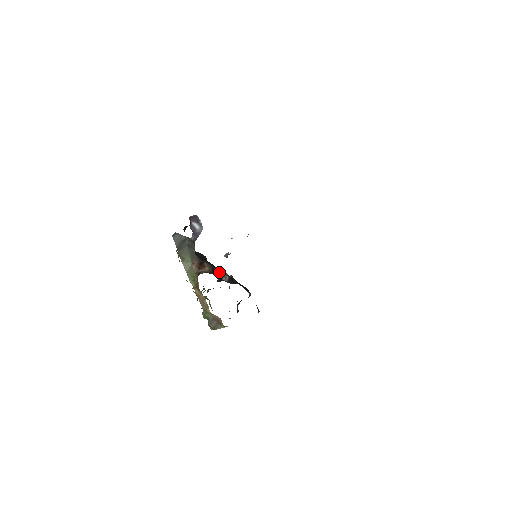
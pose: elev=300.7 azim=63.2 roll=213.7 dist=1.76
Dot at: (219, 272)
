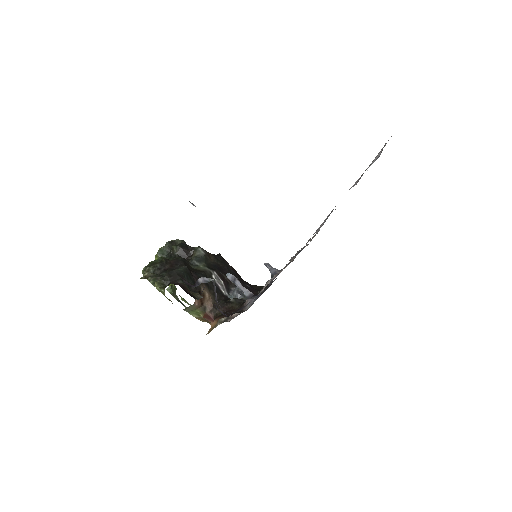
Dot at: (212, 282)
